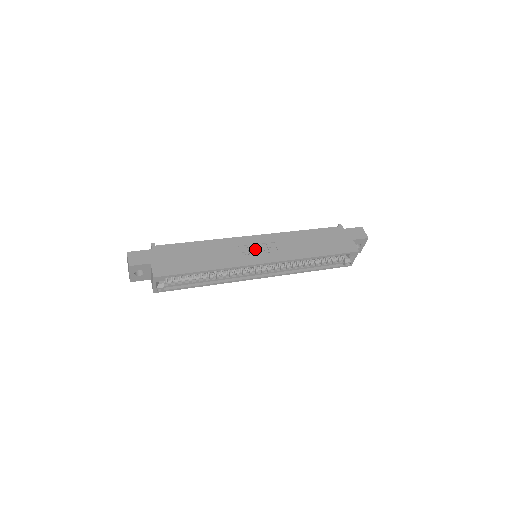
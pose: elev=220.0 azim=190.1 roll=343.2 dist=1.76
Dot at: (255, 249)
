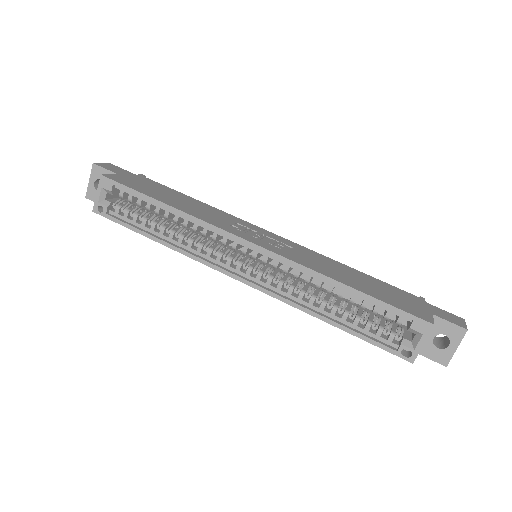
Dot at: (257, 235)
